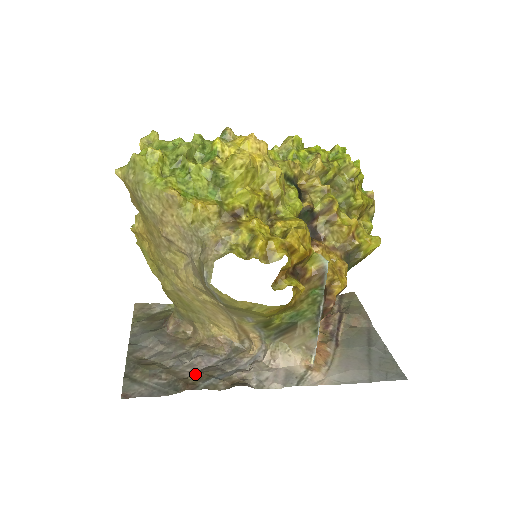
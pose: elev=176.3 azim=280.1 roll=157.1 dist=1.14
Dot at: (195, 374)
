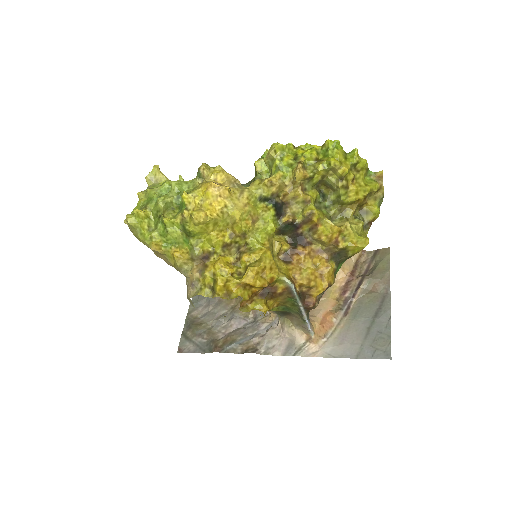
Dot at: (225, 337)
